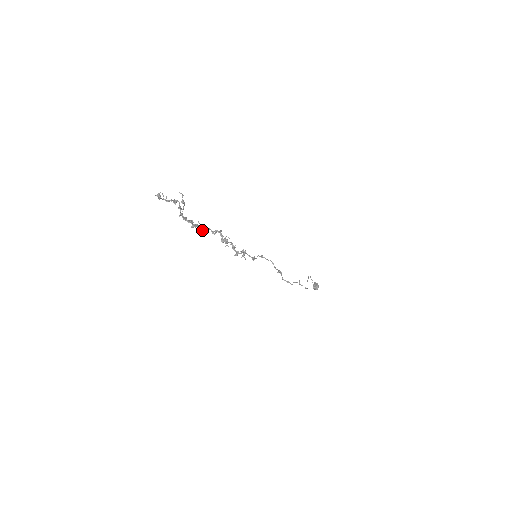
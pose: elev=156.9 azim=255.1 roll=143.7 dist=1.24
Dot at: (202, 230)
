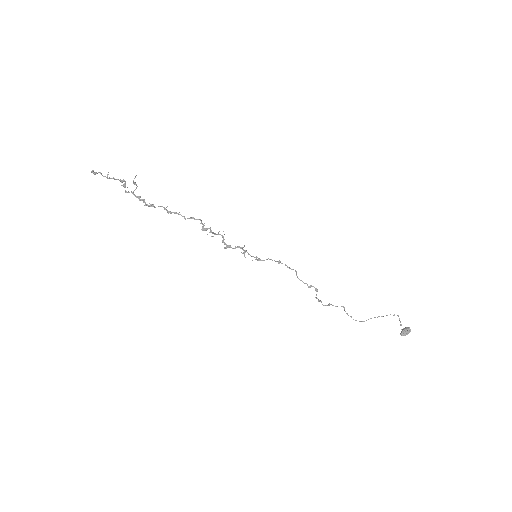
Dot at: (170, 213)
